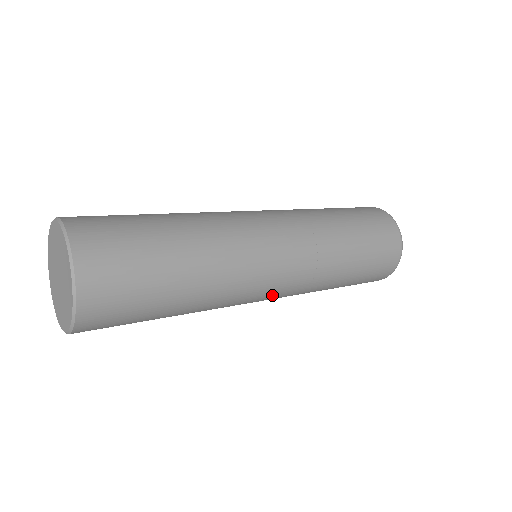
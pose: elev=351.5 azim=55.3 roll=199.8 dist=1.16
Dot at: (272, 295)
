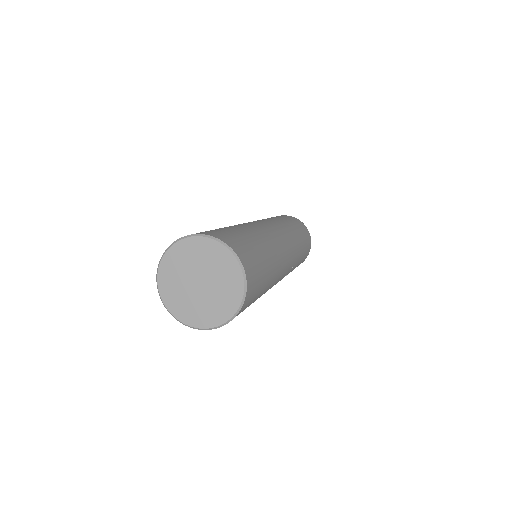
Dot at: occluded
